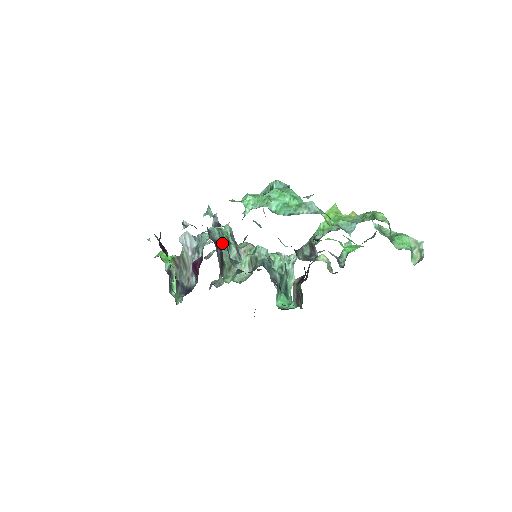
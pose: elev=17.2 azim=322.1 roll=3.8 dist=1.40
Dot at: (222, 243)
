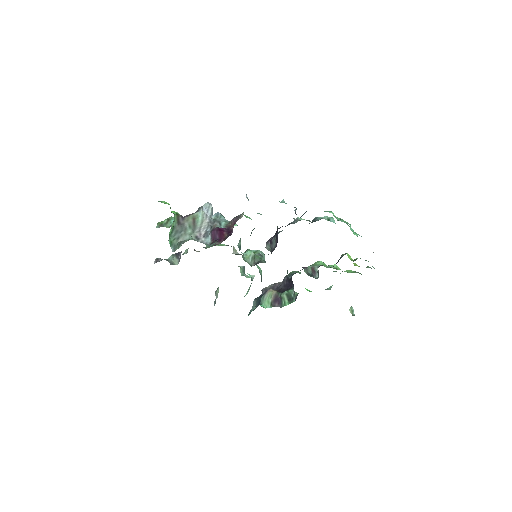
Dot at: occluded
